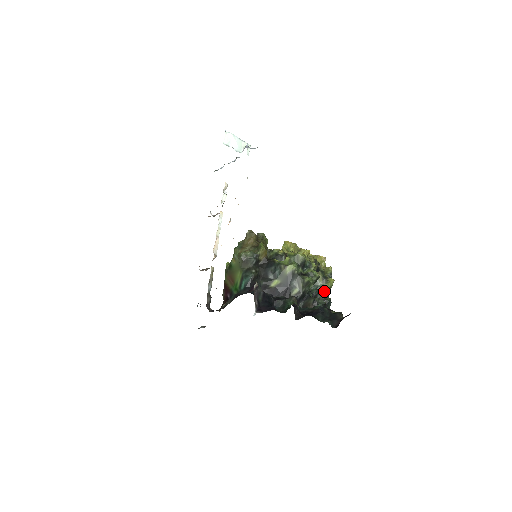
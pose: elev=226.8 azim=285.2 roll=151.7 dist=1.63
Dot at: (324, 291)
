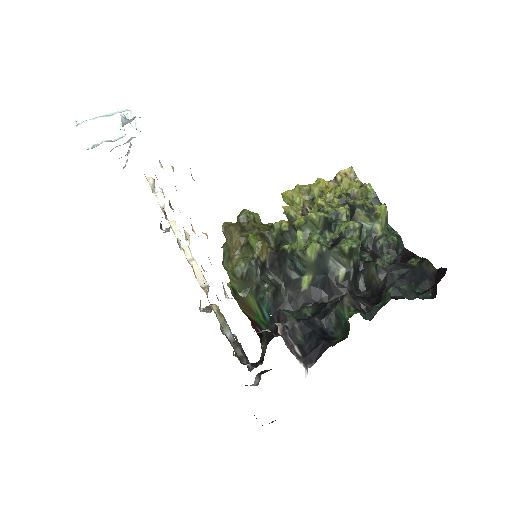
Dot at: (381, 231)
